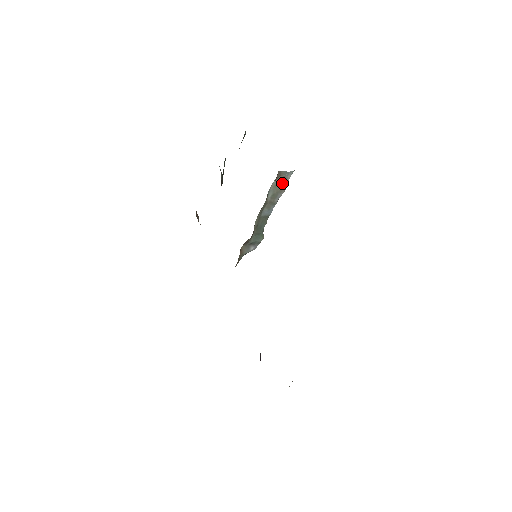
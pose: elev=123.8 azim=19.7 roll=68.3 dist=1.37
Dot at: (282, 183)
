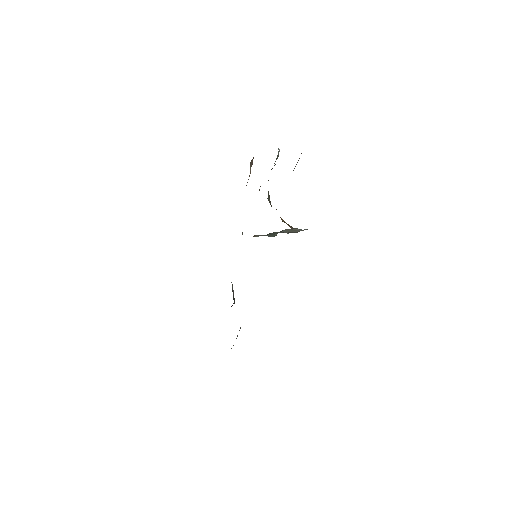
Dot at: (295, 231)
